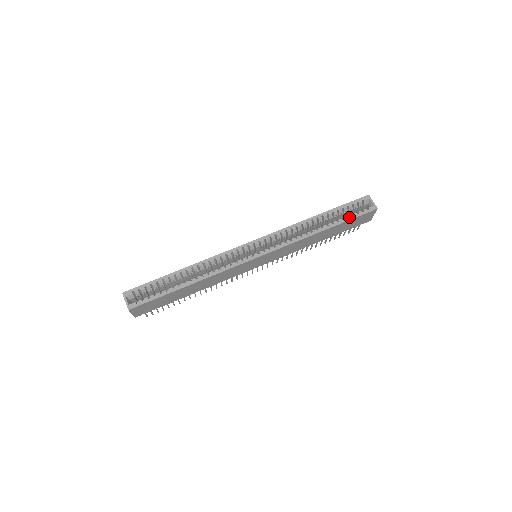
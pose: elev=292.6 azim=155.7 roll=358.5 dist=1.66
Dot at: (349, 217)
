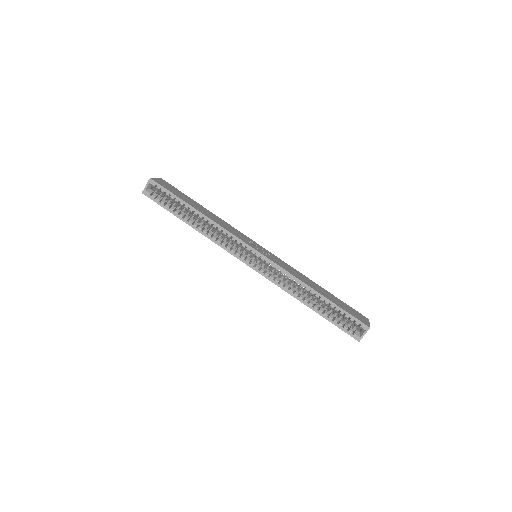
Dot at: (334, 321)
